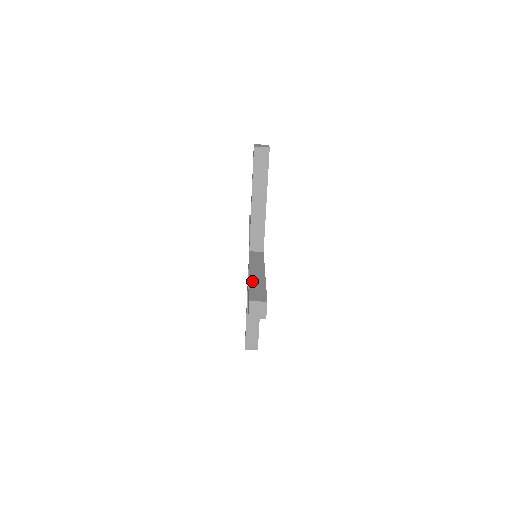
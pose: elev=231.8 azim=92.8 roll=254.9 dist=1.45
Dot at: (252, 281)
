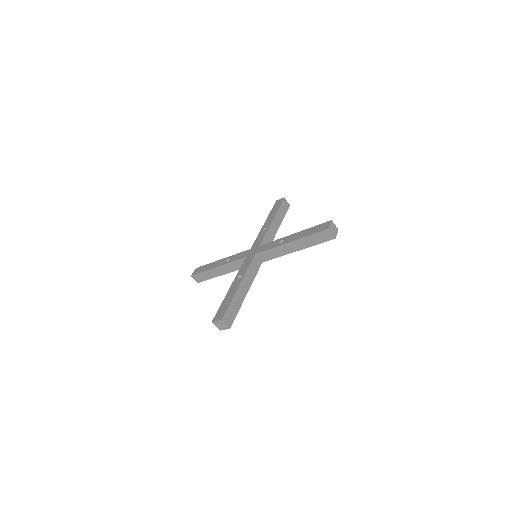
Dot at: (236, 297)
